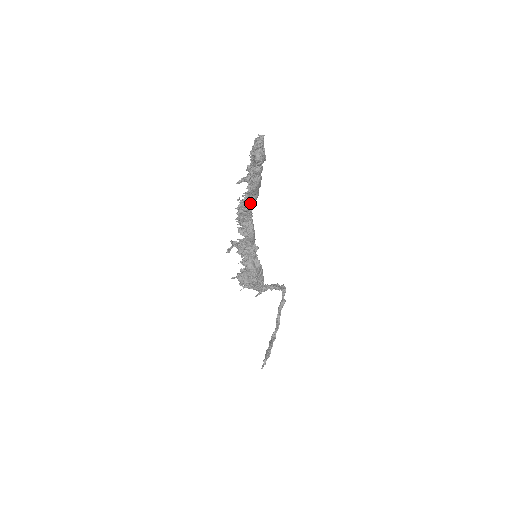
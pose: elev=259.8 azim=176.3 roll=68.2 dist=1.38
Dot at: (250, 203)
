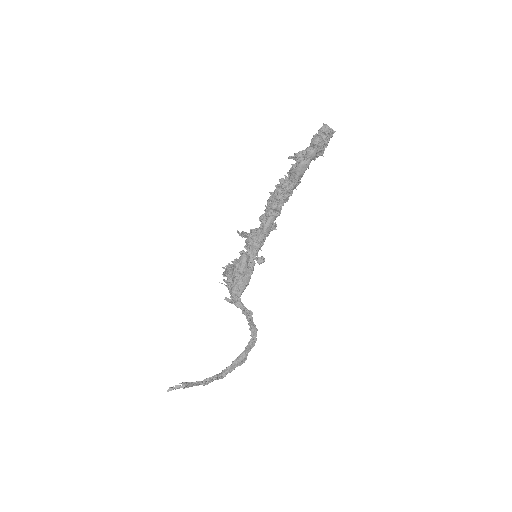
Dot at: (286, 187)
